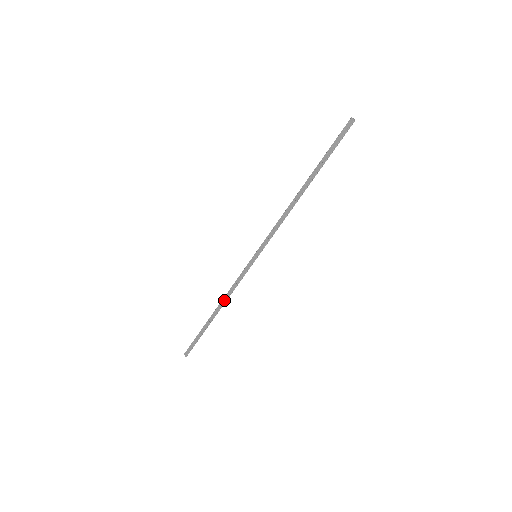
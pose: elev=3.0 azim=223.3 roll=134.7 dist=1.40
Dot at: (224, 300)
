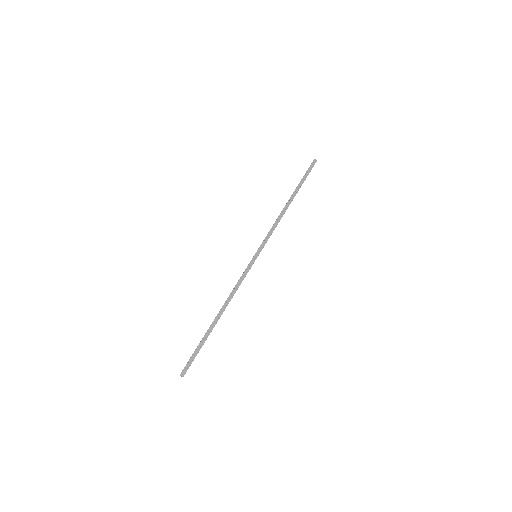
Dot at: (228, 301)
